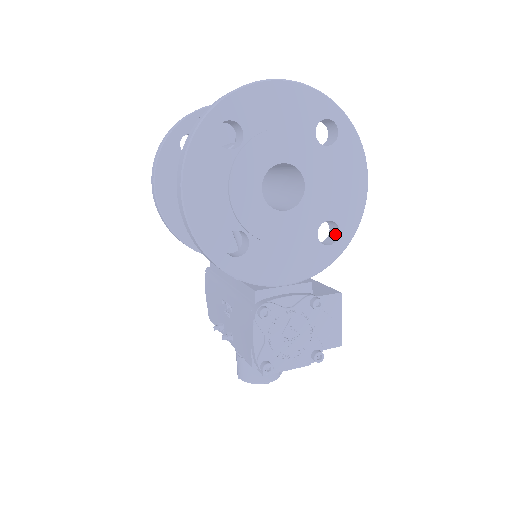
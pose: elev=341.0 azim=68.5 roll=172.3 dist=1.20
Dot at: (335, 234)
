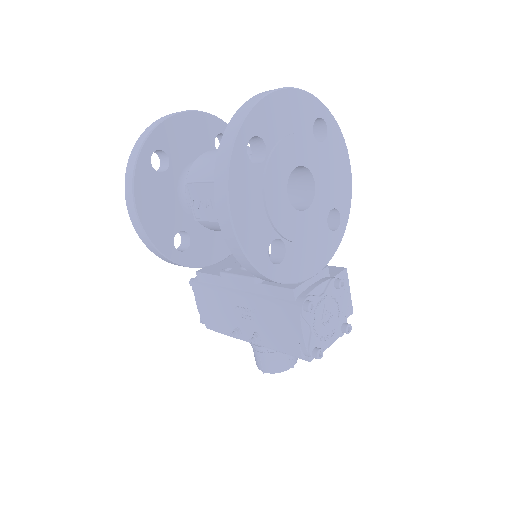
Dot at: (335, 219)
